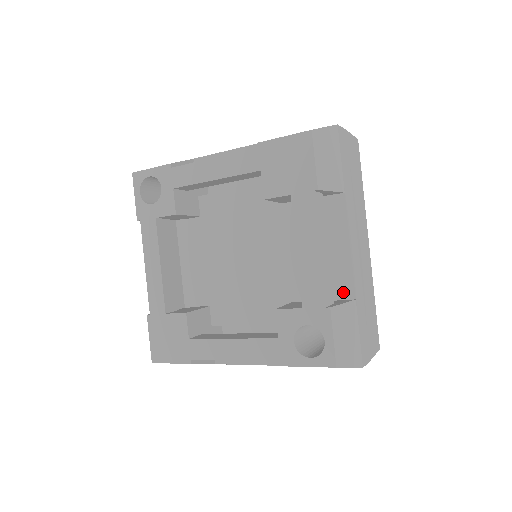
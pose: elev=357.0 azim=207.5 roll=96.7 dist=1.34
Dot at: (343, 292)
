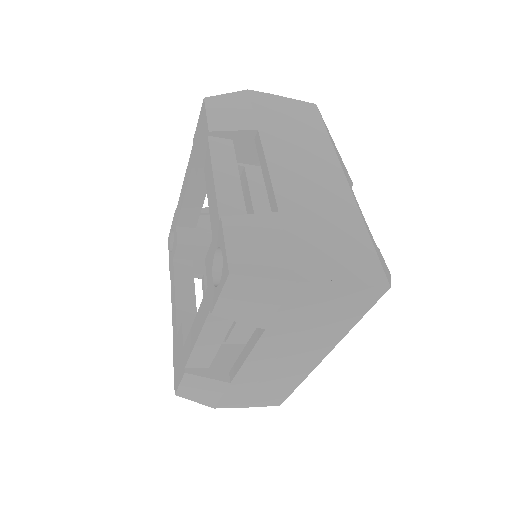
Dot at: occluded
